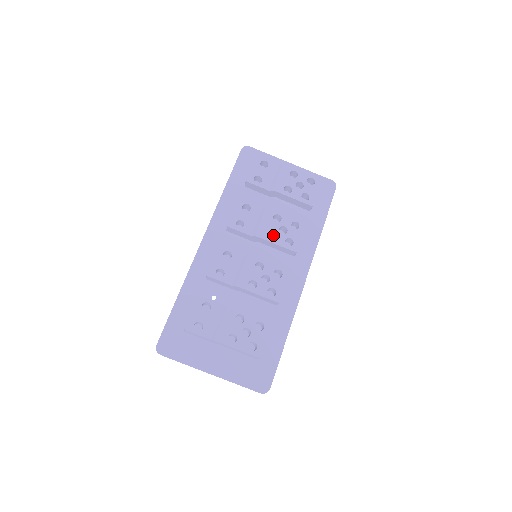
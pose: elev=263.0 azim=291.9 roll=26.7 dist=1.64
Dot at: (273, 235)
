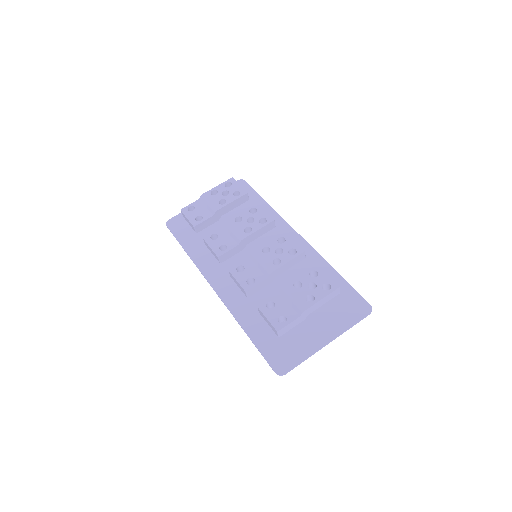
Dot at: (249, 231)
